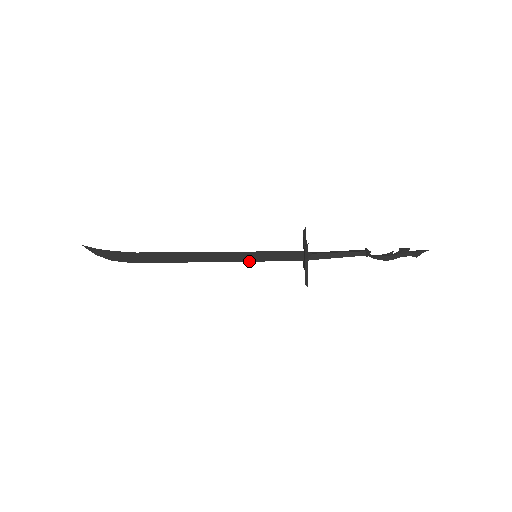
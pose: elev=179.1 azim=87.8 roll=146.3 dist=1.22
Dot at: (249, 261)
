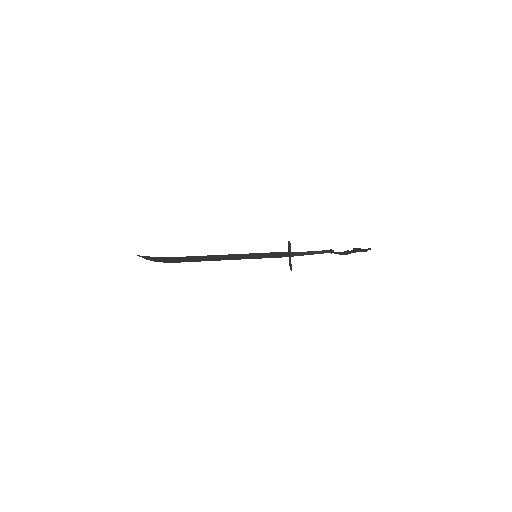
Dot at: occluded
